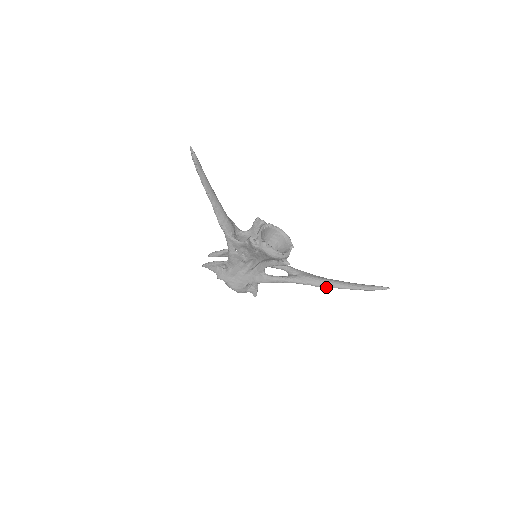
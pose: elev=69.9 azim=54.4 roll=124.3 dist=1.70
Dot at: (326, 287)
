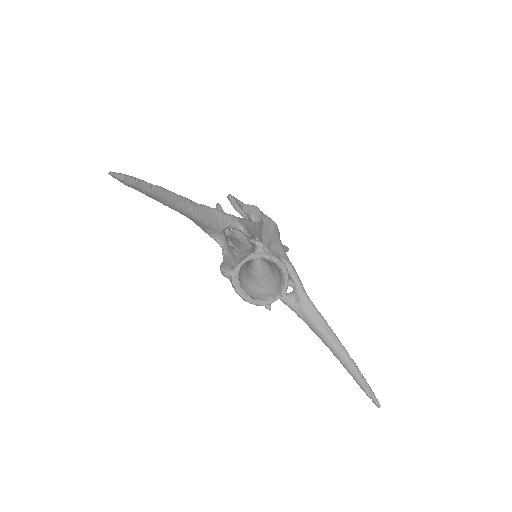
Dot at: occluded
